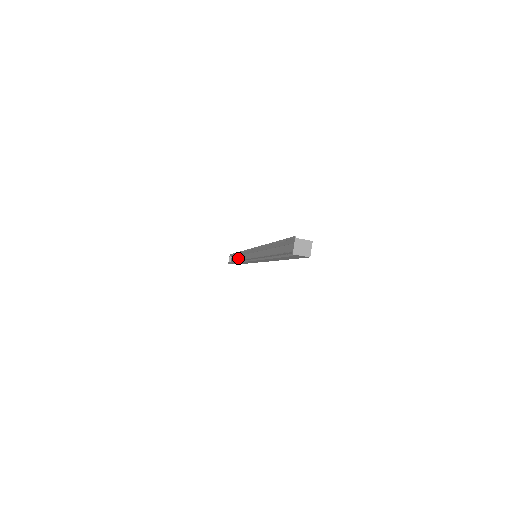
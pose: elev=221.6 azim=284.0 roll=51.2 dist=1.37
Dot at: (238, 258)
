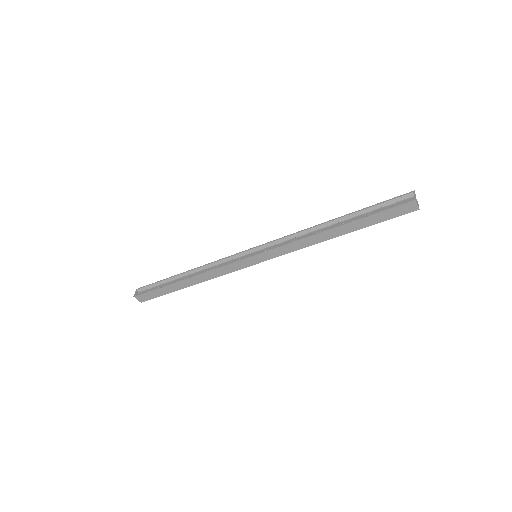
Dot at: occluded
